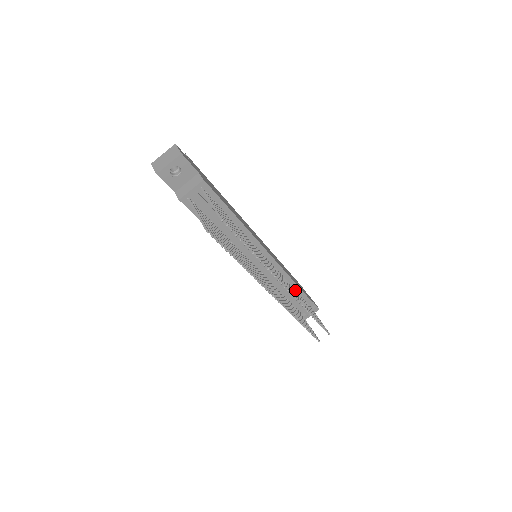
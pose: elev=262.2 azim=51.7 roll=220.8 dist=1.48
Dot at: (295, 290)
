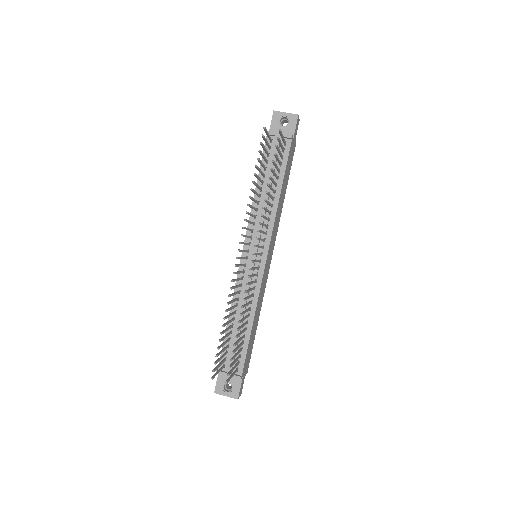
Dot at: occluded
